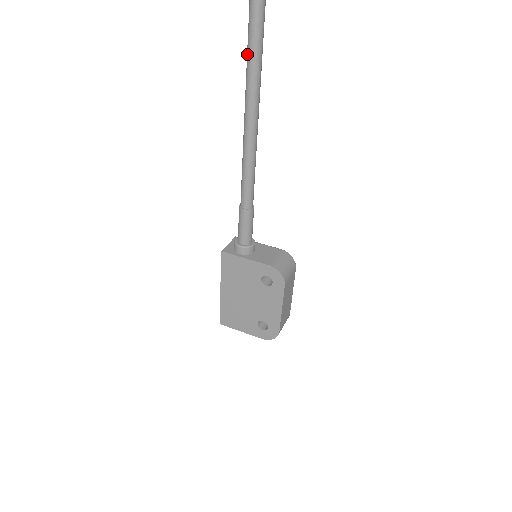
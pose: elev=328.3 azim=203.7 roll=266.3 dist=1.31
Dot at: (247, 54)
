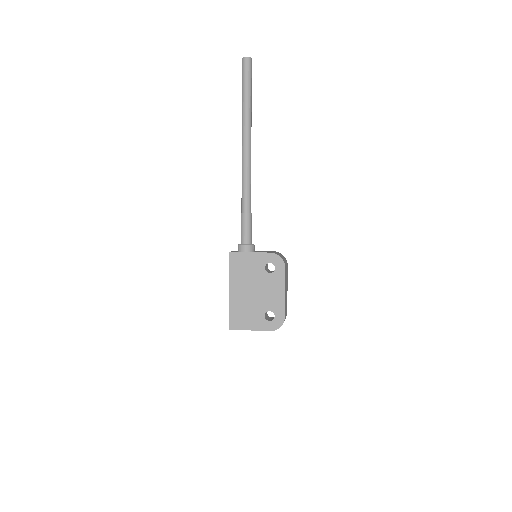
Dot at: (242, 104)
